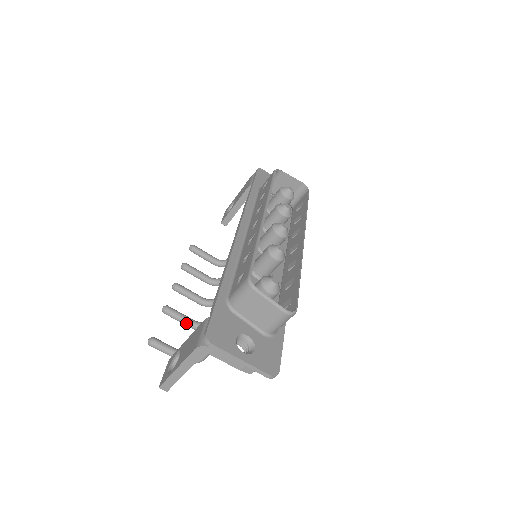
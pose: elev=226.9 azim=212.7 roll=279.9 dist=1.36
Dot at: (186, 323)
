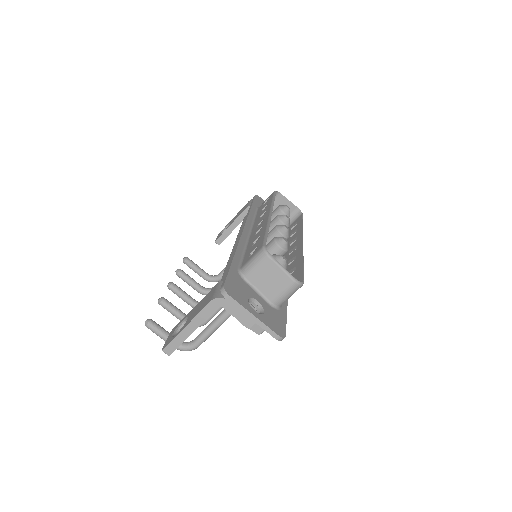
Dot at: (180, 317)
